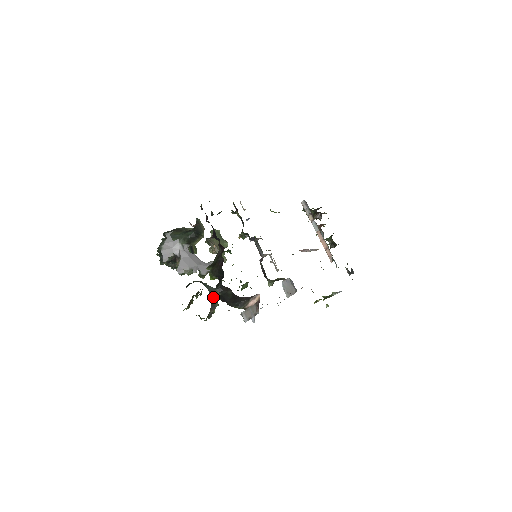
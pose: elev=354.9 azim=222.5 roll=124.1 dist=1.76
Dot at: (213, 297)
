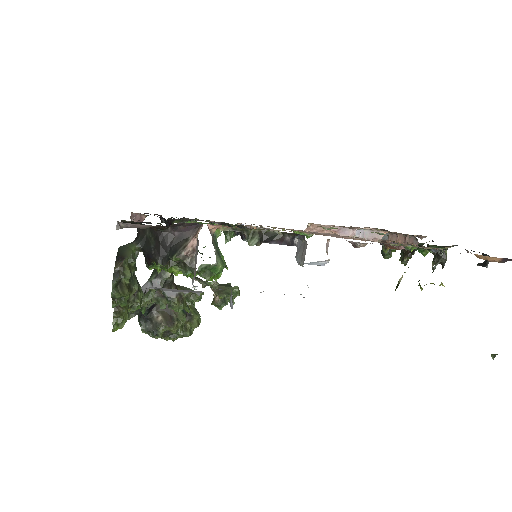
Dot at: (123, 250)
